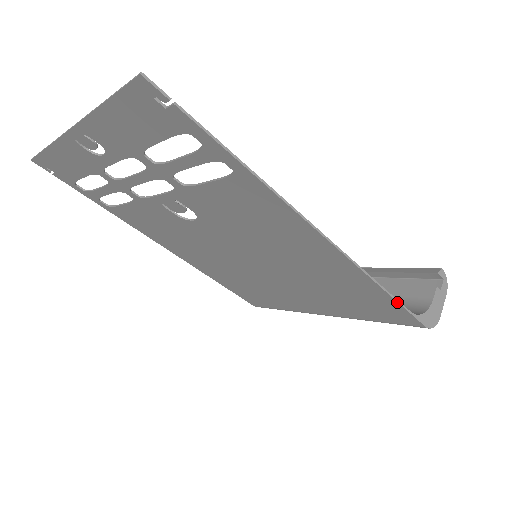
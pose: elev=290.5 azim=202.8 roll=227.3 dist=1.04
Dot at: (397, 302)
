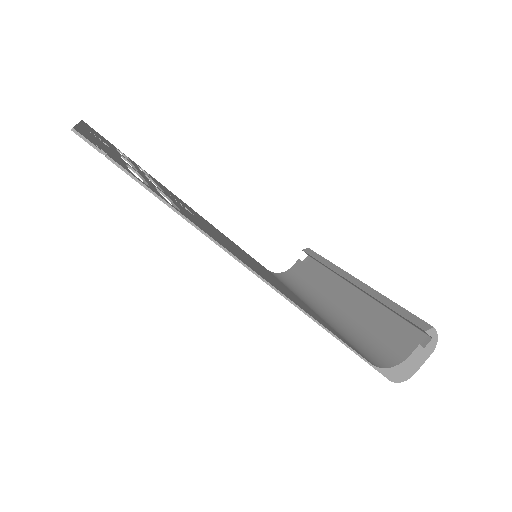
Dot at: (355, 353)
